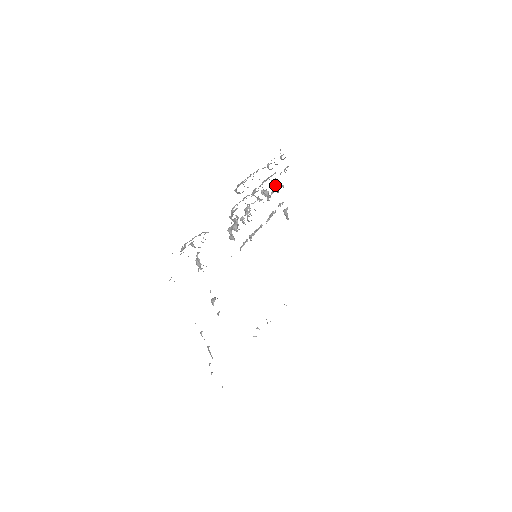
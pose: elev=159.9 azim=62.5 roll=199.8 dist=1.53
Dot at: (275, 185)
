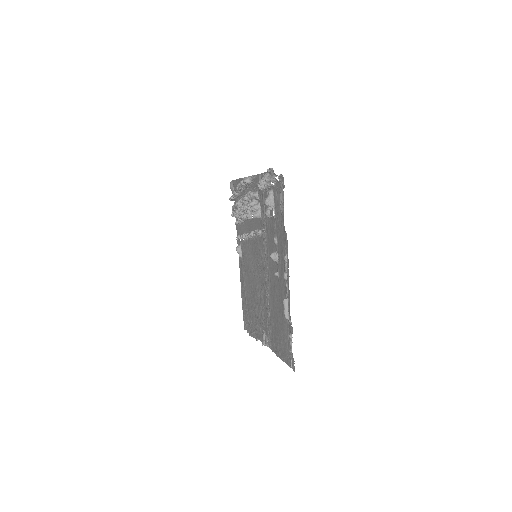
Dot at: occluded
